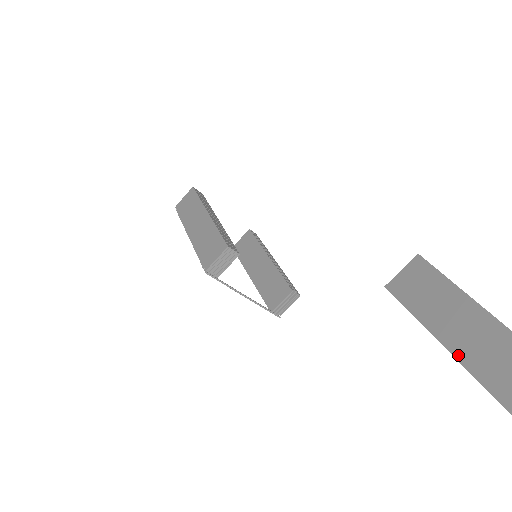
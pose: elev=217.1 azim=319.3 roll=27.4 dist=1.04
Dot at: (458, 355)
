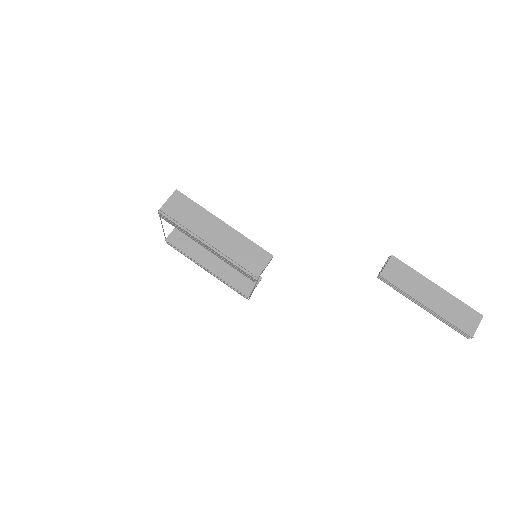
Dot at: (431, 308)
